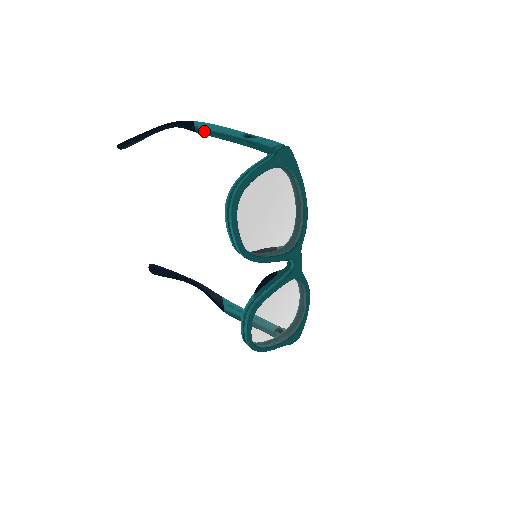
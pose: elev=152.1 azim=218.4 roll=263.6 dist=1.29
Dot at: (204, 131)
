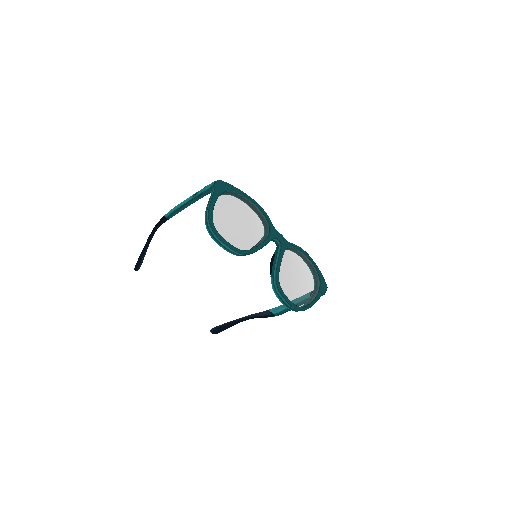
Dot at: (172, 214)
